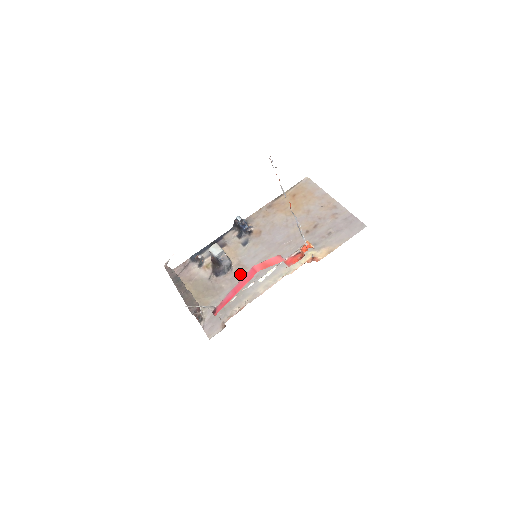
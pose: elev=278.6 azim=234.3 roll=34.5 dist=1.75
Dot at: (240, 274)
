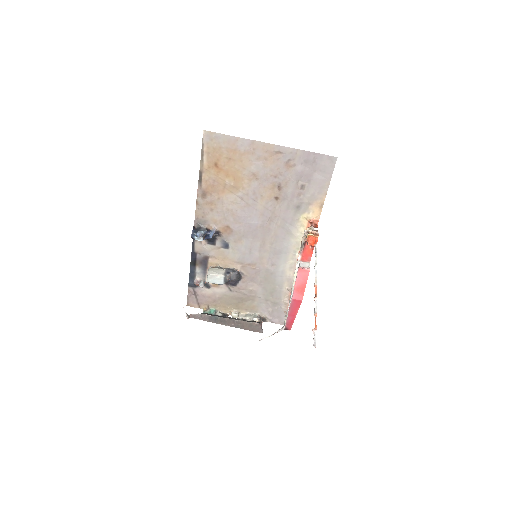
Dot at: (255, 273)
